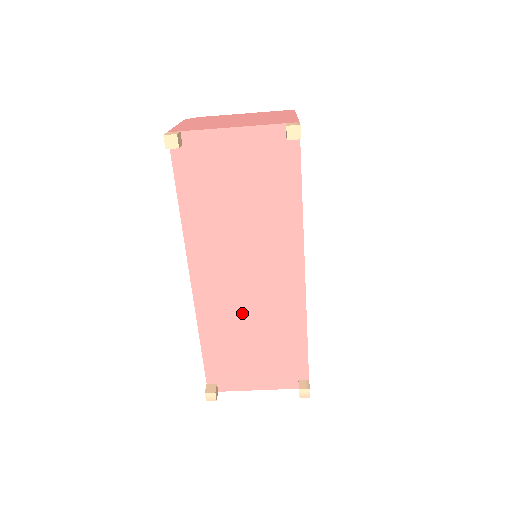
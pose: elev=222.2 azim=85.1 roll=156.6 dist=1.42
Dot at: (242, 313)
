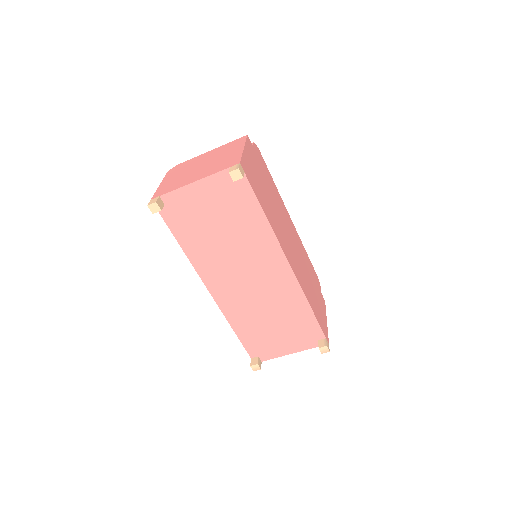
Dot at: (255, 304)
